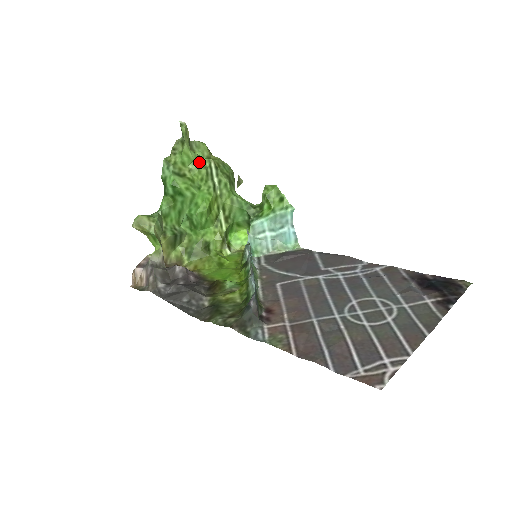
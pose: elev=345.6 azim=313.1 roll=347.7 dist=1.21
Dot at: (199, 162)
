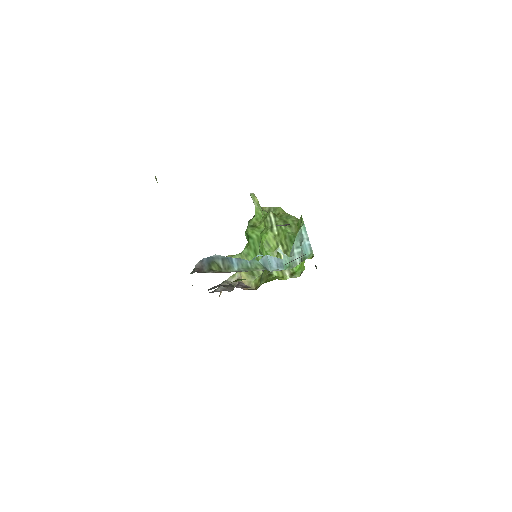
Dot at: (265, 216)
